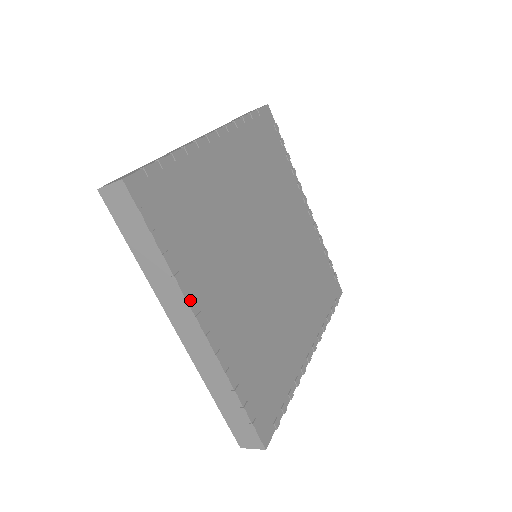
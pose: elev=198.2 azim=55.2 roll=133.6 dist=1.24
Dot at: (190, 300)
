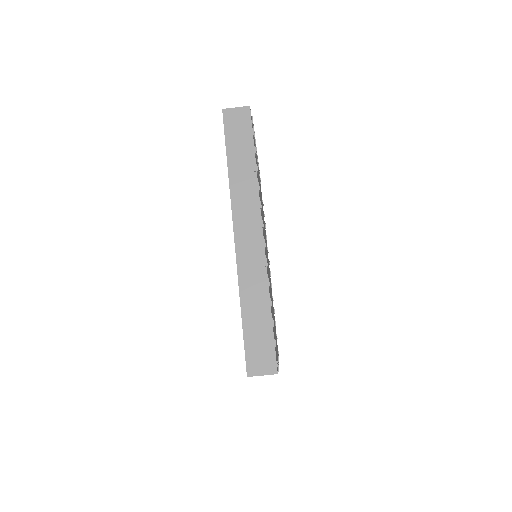
Dot at: (261, 207)
